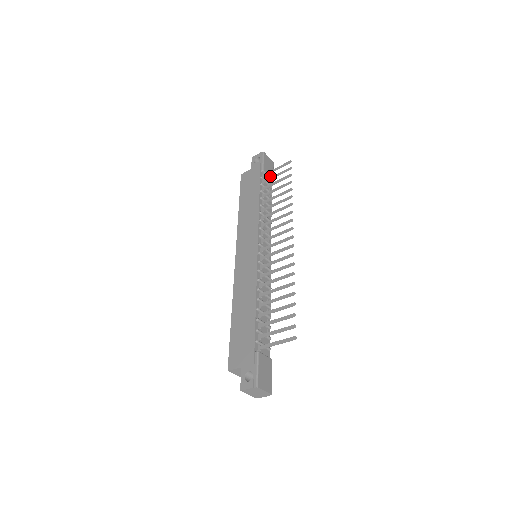
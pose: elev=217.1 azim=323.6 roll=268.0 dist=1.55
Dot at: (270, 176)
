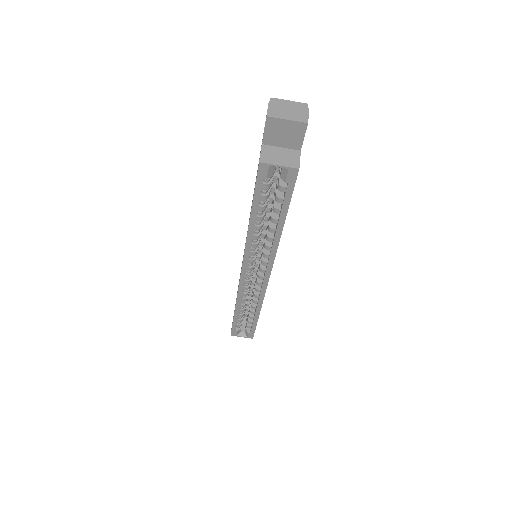
Dot at: occluded
